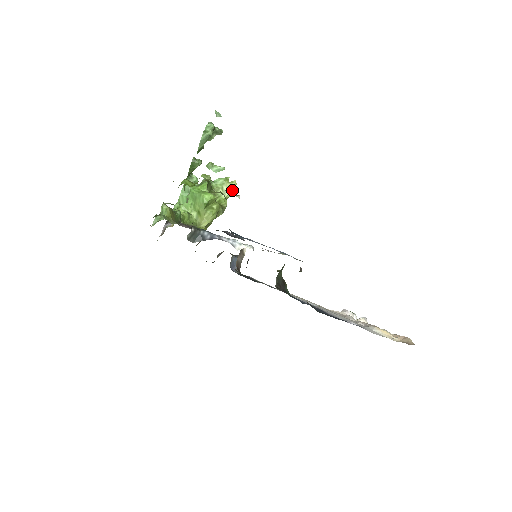
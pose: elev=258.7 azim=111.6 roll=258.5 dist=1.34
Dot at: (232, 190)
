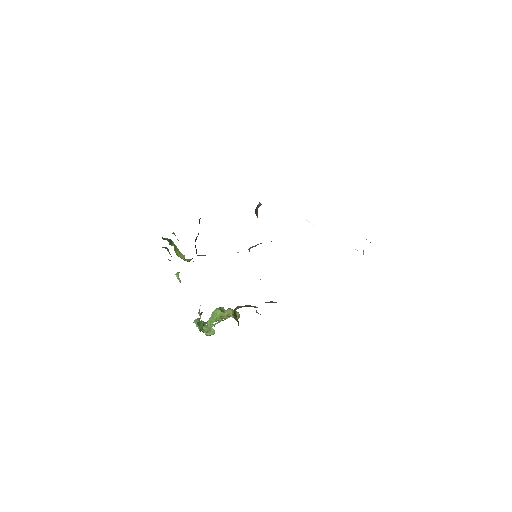
Dot at: occluded
